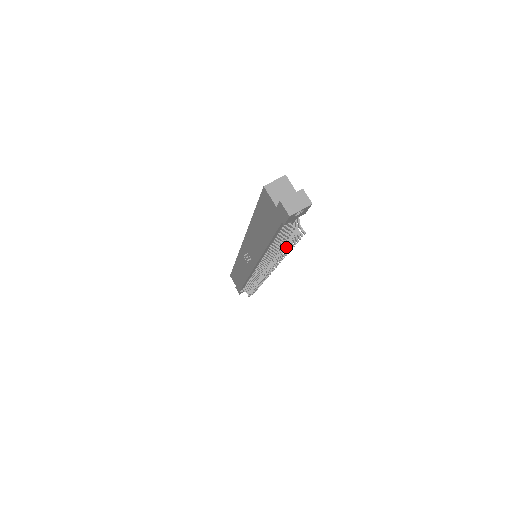
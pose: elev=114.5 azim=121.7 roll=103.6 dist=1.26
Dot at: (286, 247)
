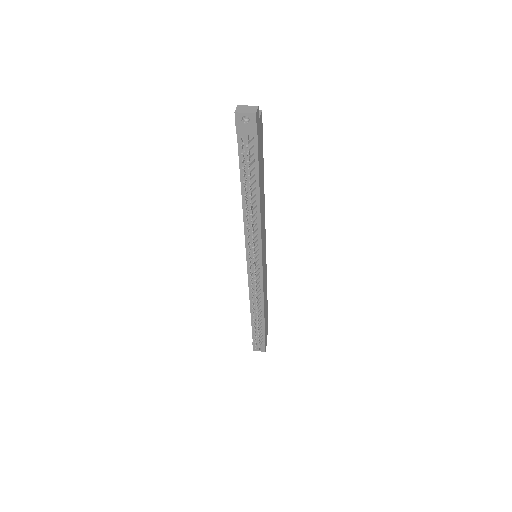
Dot at: (244, 182)
